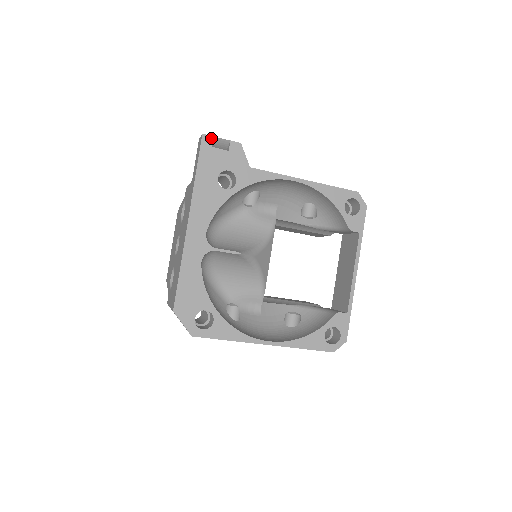
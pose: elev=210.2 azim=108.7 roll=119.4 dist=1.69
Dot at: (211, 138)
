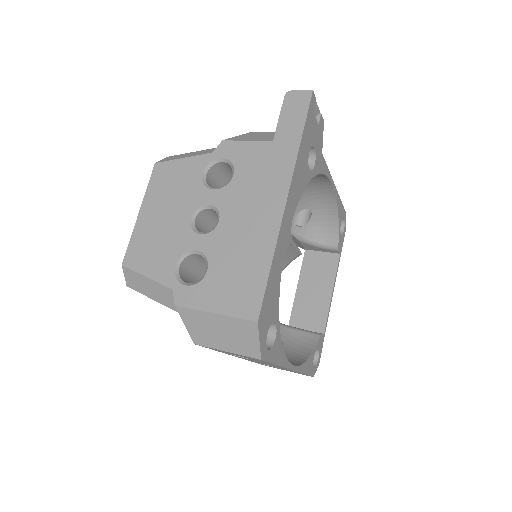
Dot at: (315, 100)
